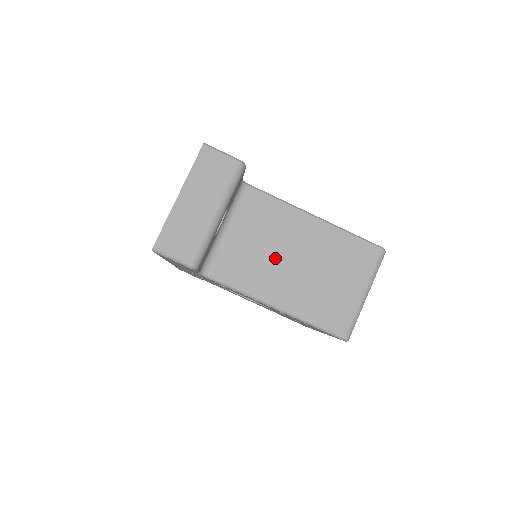
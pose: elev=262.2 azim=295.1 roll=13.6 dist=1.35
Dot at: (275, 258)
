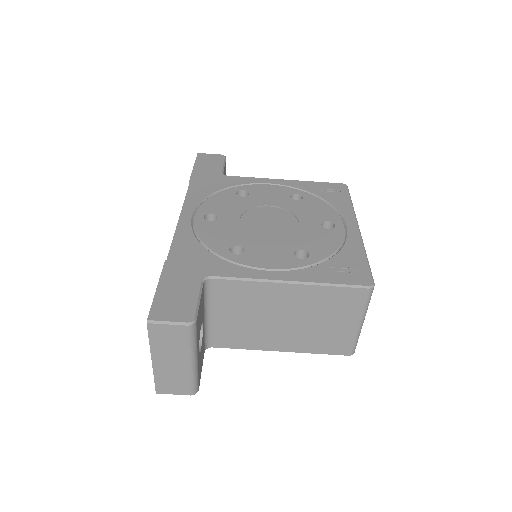
Dot at: (265, 322)
